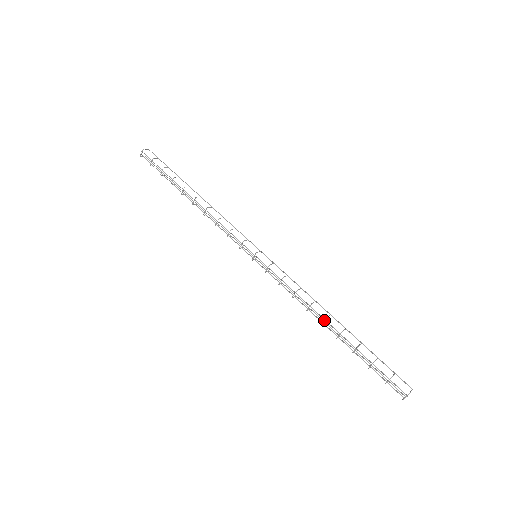
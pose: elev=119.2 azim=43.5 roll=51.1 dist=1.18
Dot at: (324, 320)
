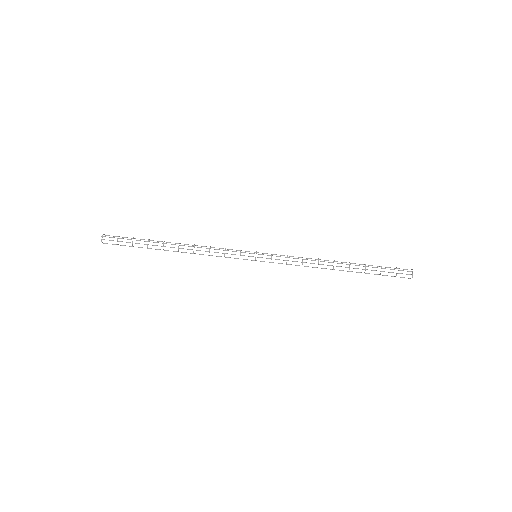
Dot at: occluded
